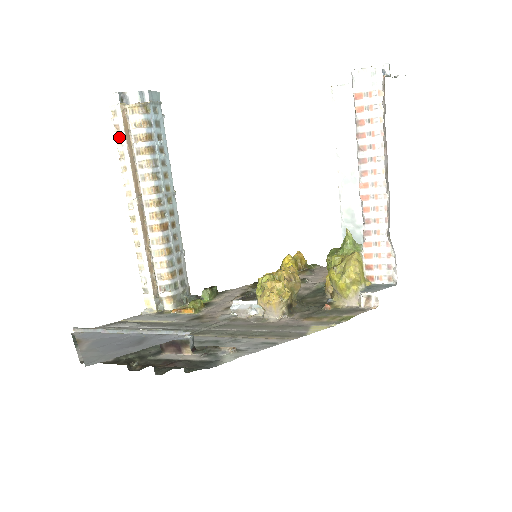
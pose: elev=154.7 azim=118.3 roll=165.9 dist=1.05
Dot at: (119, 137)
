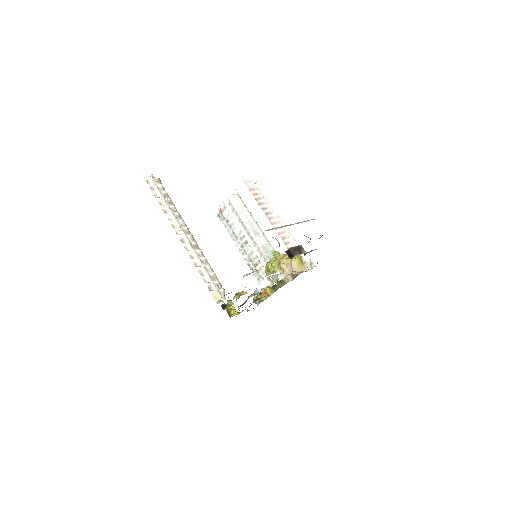
Dot at: (156, 194)
